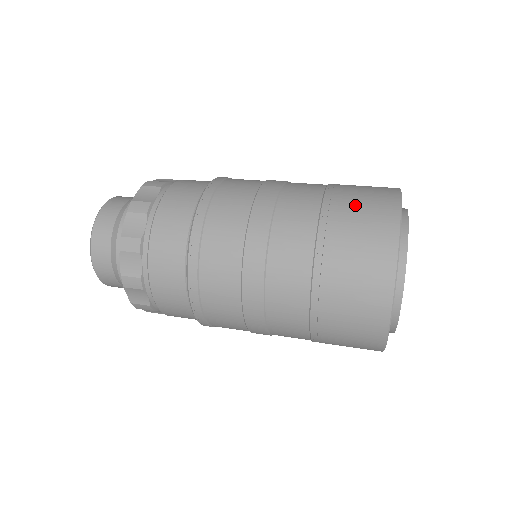
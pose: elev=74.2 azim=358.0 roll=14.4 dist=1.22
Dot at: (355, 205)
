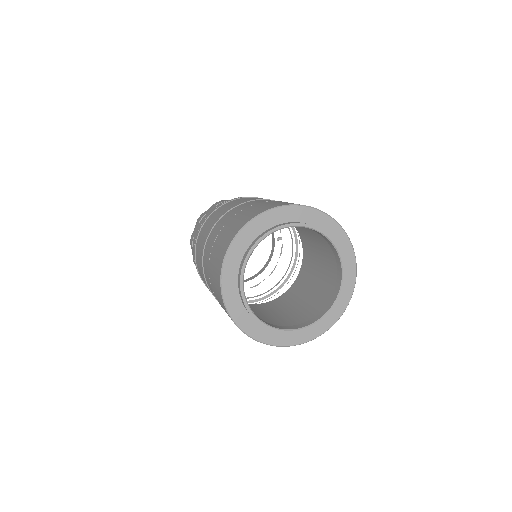
Dot at: (237, 219)
